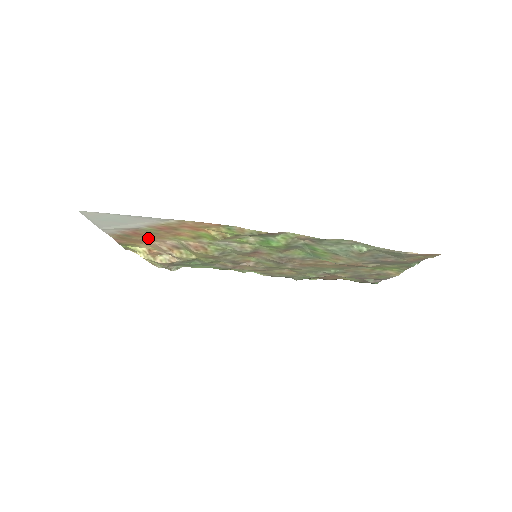
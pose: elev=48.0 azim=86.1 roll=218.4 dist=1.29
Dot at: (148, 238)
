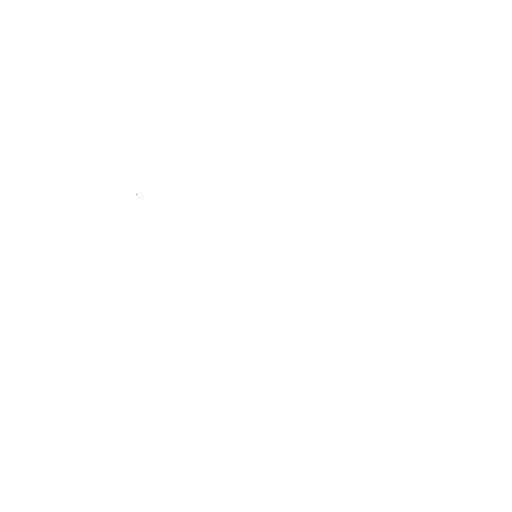
Dot at: occluded
